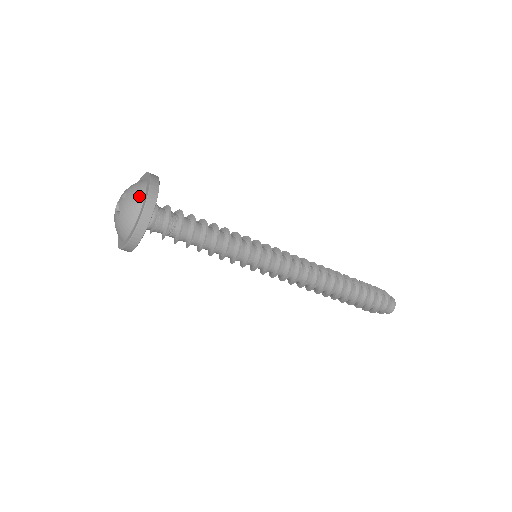
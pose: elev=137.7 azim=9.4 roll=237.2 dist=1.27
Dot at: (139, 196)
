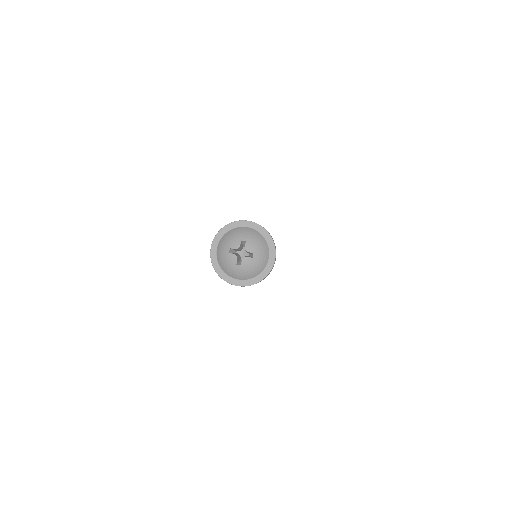
Dot at: (261, 268)
